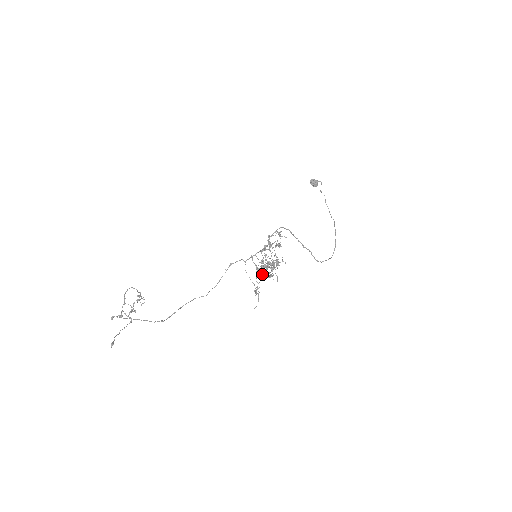
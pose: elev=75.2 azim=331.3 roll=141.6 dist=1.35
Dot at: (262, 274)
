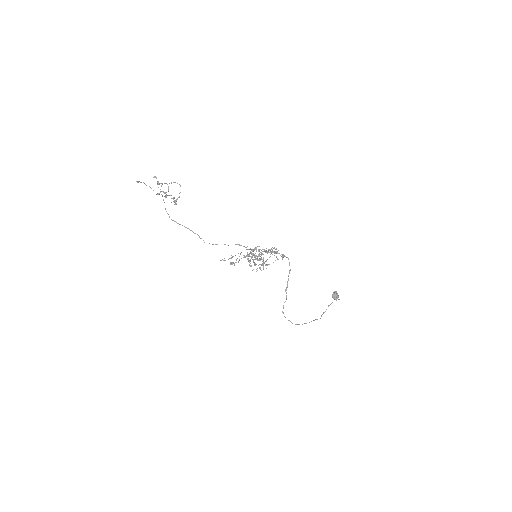
Dot at: occluded
